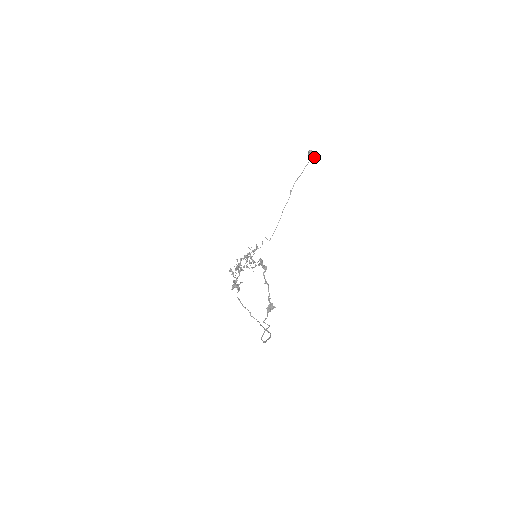
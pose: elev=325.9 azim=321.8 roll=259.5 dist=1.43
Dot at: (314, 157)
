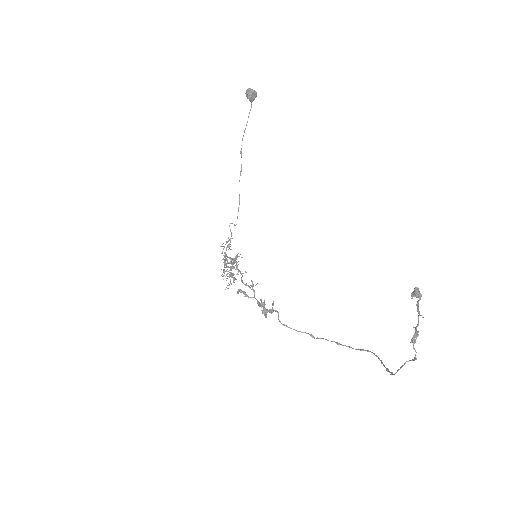
Dot at: (255, 96)
